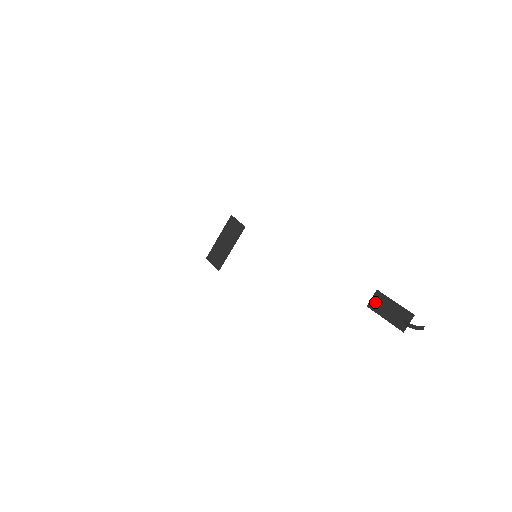
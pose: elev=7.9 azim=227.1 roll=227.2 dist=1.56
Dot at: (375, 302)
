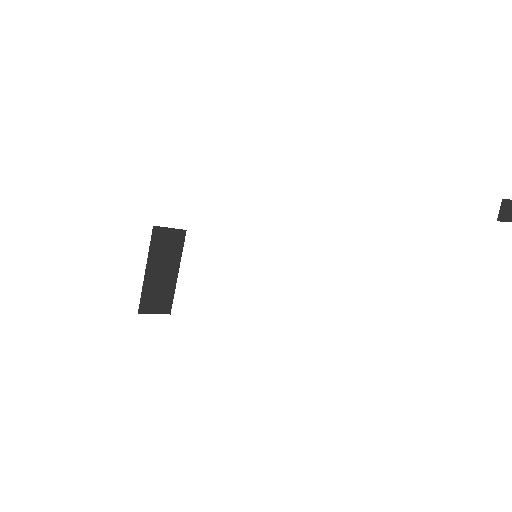
Dot at: (503, 212)
